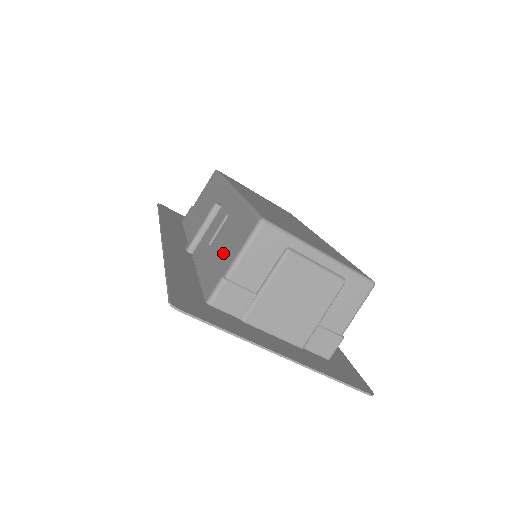
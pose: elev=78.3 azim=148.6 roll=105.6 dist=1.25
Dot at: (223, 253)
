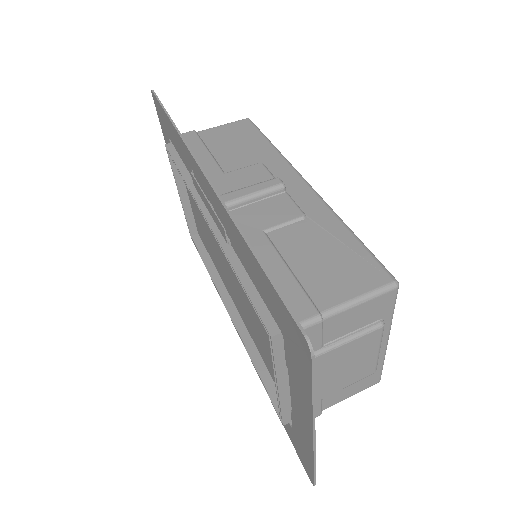
Dot at: (309, 272)
